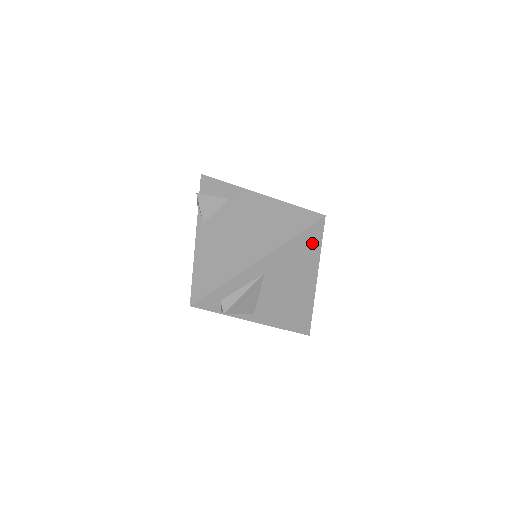
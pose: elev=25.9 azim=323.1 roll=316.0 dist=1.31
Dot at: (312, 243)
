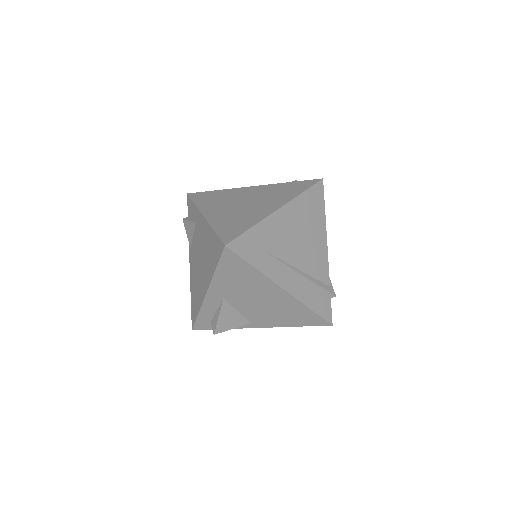
Dot at: (240, 267)
